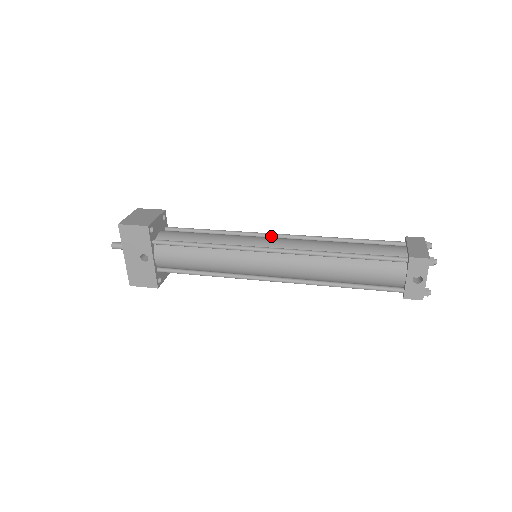
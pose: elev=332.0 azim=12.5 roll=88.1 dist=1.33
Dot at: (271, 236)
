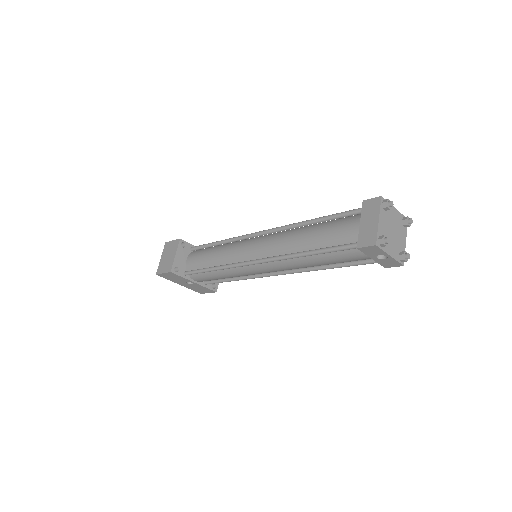
Dot at: (256, 236)
